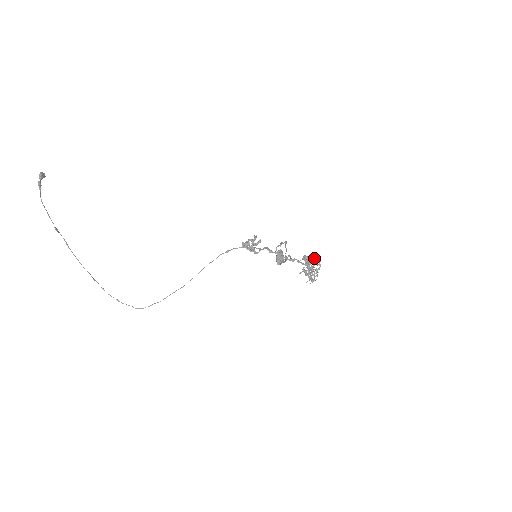
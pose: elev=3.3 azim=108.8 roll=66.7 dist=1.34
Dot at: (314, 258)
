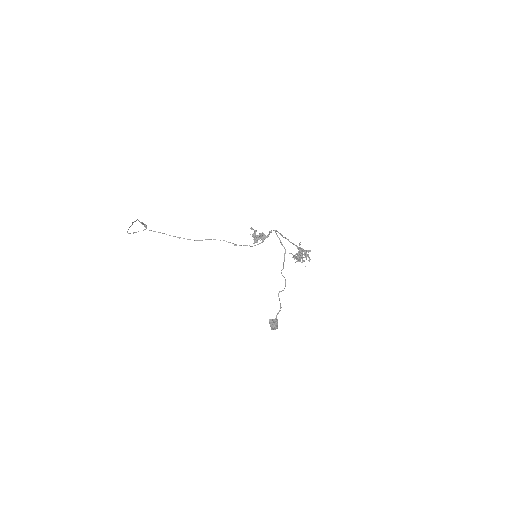
Dot at: occluded
